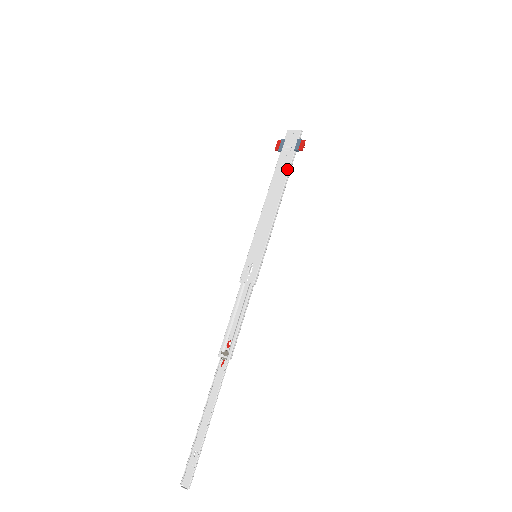
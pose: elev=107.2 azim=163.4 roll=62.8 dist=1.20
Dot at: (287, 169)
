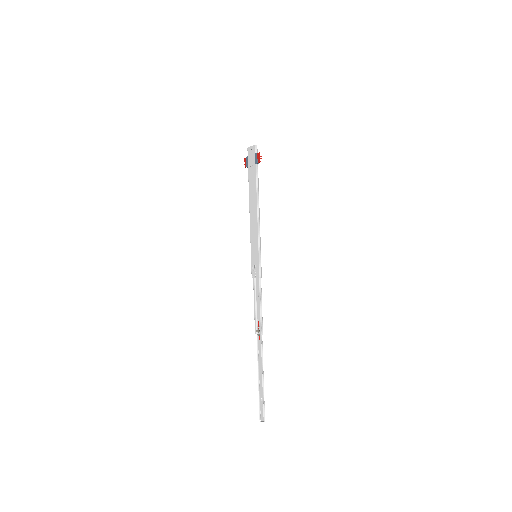
Dot at: (255, 182)
